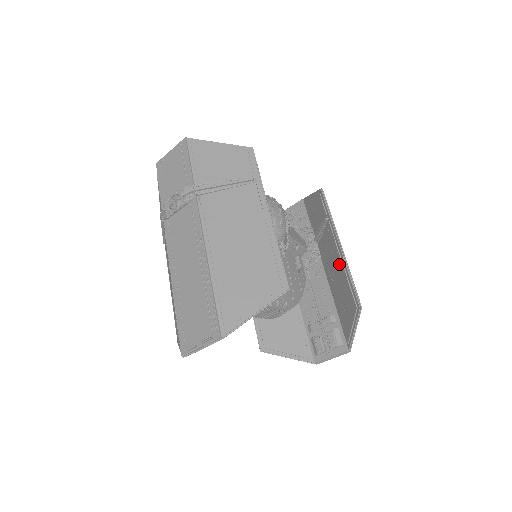
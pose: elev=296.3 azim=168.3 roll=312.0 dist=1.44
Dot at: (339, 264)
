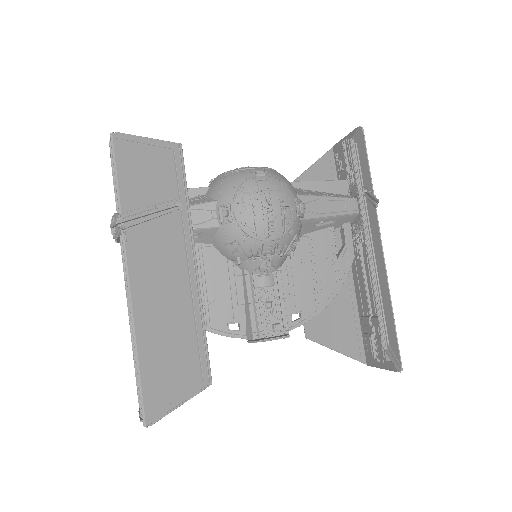
Dot at: occluded
